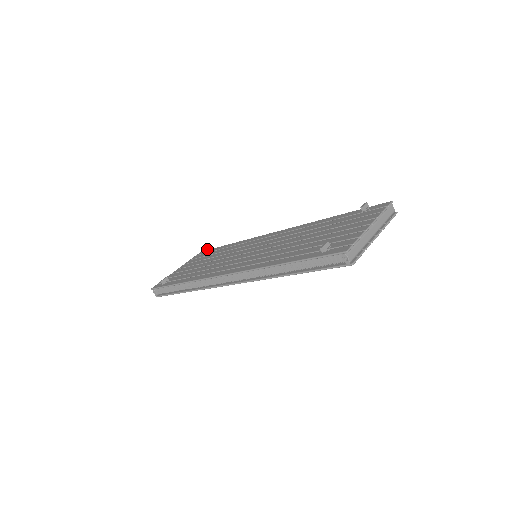
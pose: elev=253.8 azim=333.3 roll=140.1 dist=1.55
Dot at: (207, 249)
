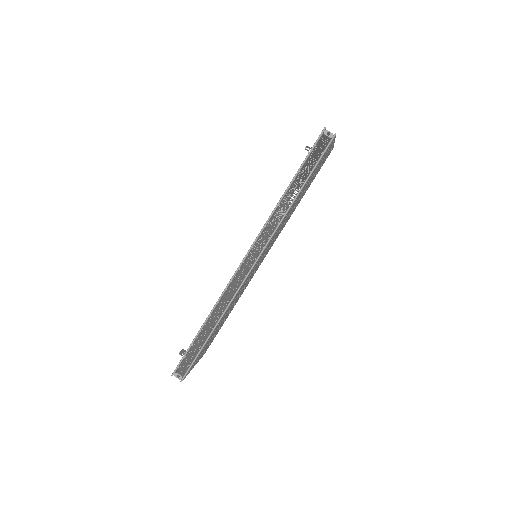
Dot at: occluded
